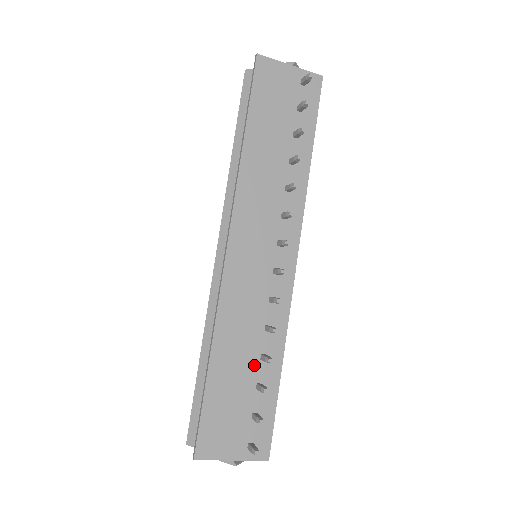
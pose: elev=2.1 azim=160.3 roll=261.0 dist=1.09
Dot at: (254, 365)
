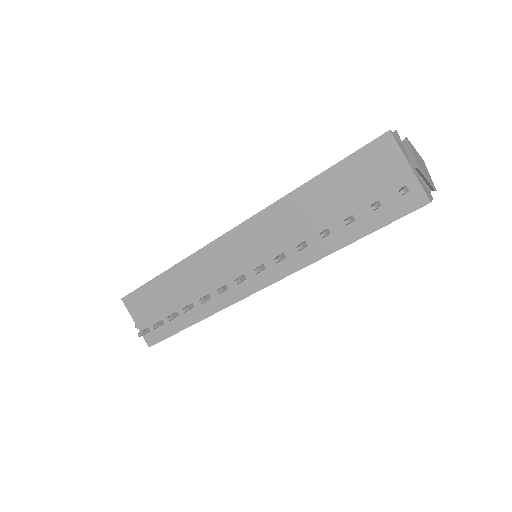
Dot at: (184, 302)
